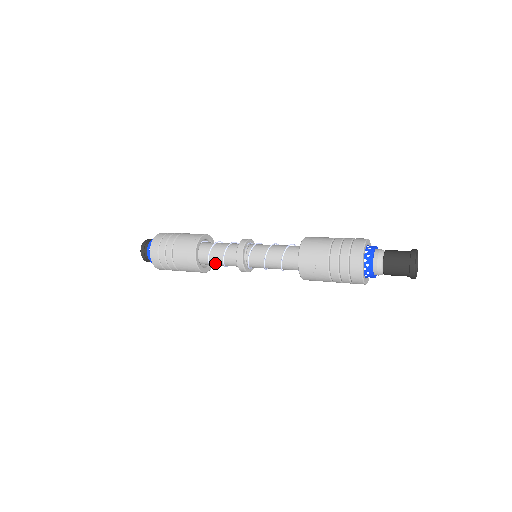
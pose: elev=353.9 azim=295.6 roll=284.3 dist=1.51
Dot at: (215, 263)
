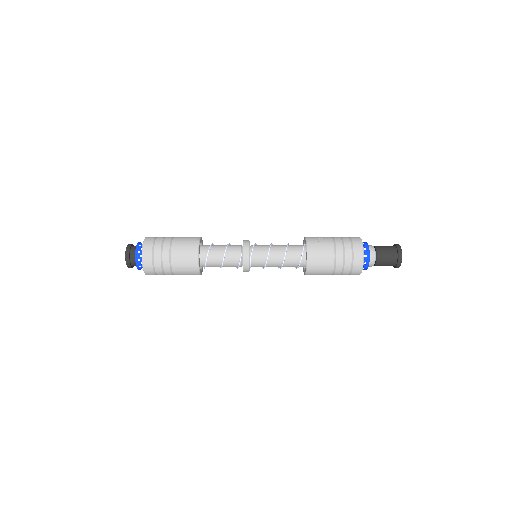
Dot at: (215, 252)
